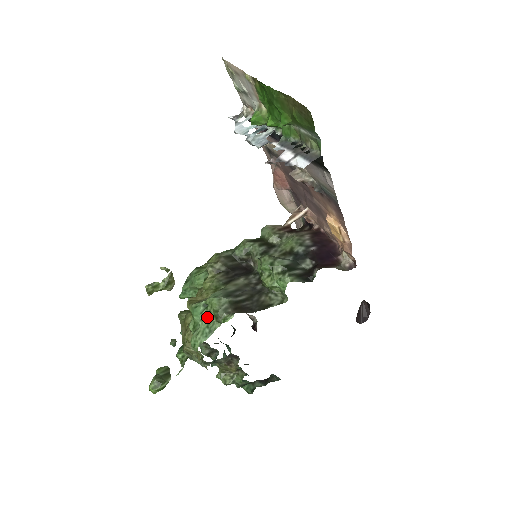
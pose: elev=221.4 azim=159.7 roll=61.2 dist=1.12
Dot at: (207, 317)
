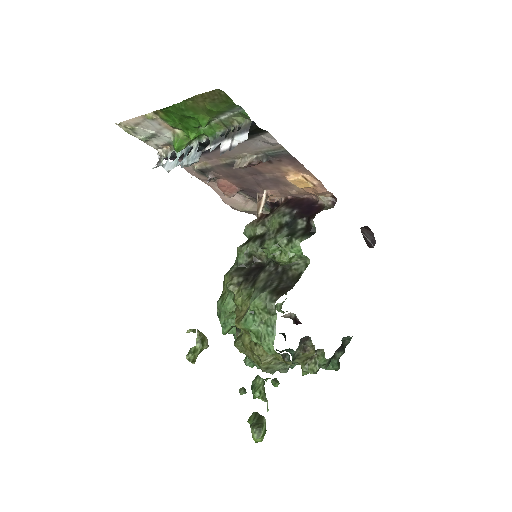
Dot at: (261, 319)
